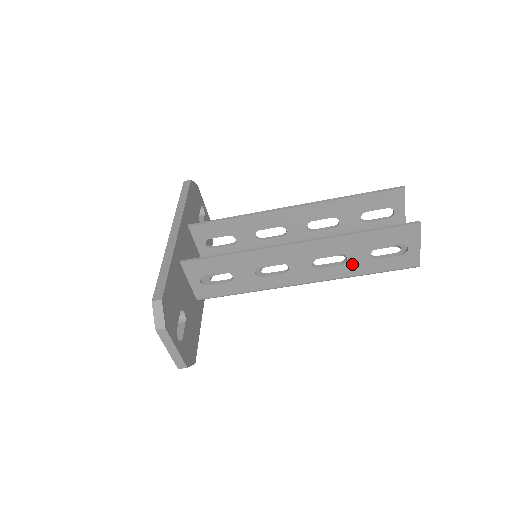
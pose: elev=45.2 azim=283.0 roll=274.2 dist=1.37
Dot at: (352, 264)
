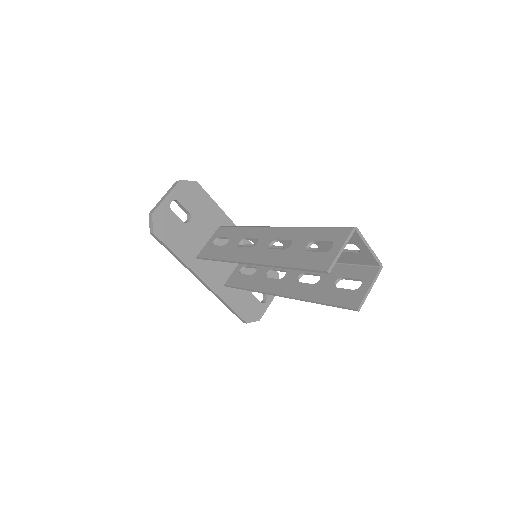
Dot at: (327, 276)
